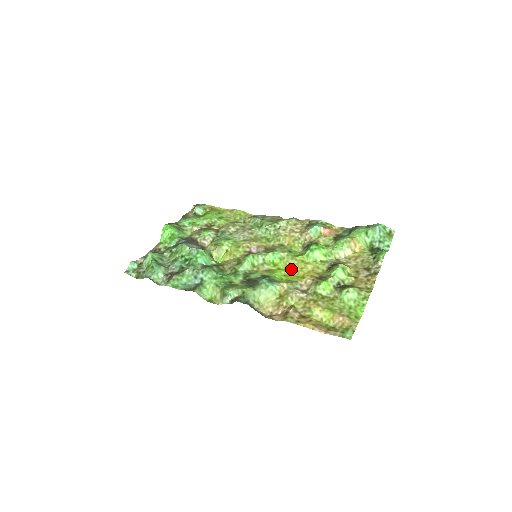
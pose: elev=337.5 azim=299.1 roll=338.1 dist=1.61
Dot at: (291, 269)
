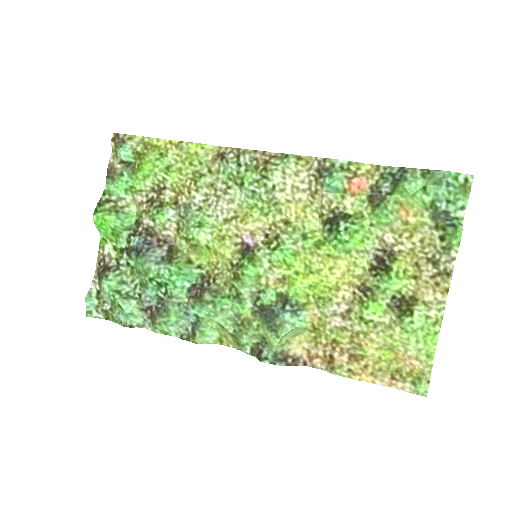
Dot at: (315, 272)
